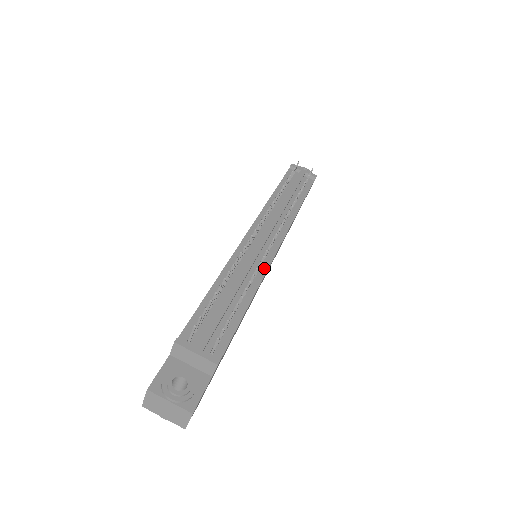
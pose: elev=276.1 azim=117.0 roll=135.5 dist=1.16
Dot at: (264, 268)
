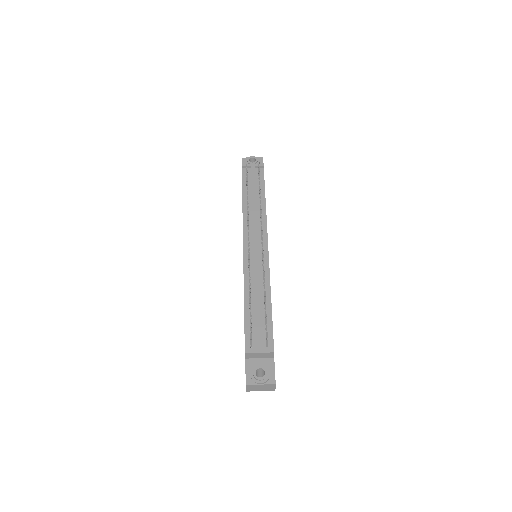
Dot at: (267, 269)
